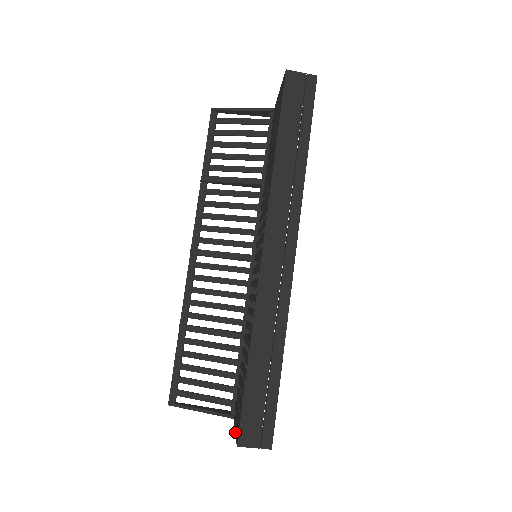
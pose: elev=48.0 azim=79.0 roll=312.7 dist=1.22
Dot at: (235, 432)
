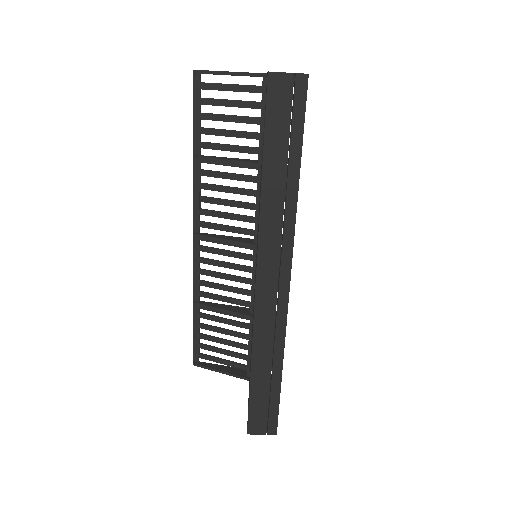
Dot at: occluded
